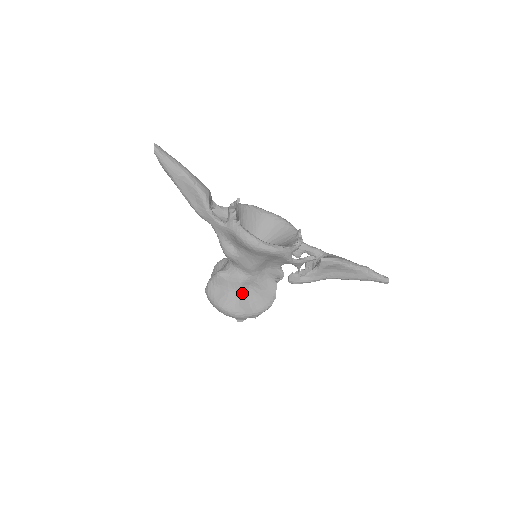
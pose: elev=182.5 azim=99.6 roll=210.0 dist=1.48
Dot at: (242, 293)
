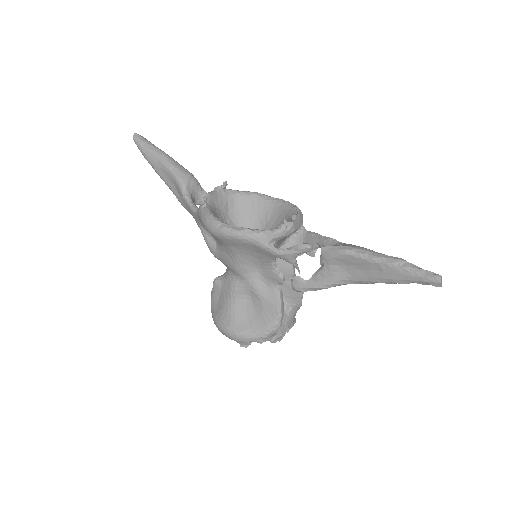
Dot at: (239, 306)
